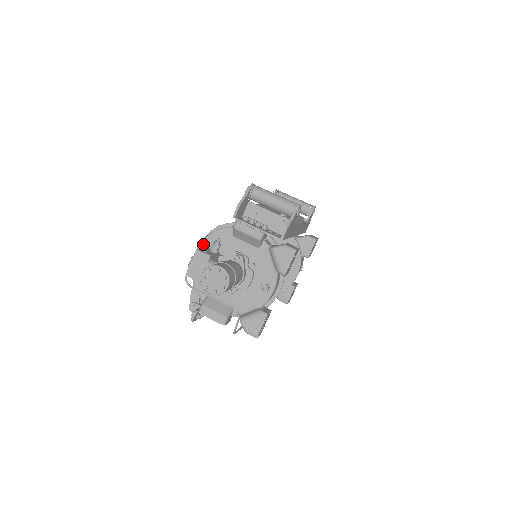
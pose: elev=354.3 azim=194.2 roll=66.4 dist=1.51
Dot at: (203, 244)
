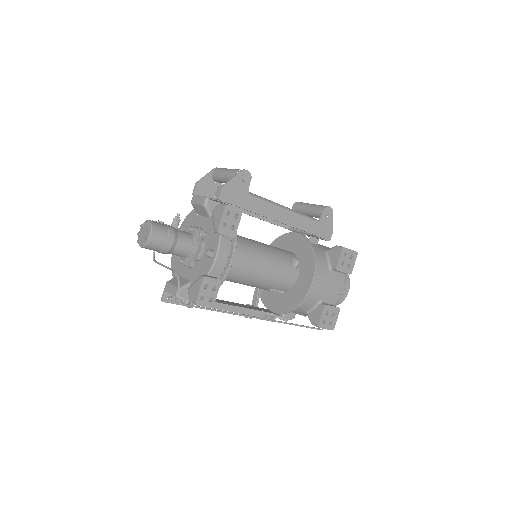
Dot at: occluded
